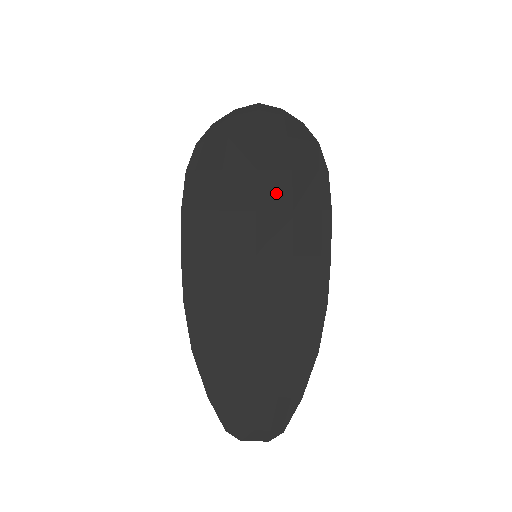
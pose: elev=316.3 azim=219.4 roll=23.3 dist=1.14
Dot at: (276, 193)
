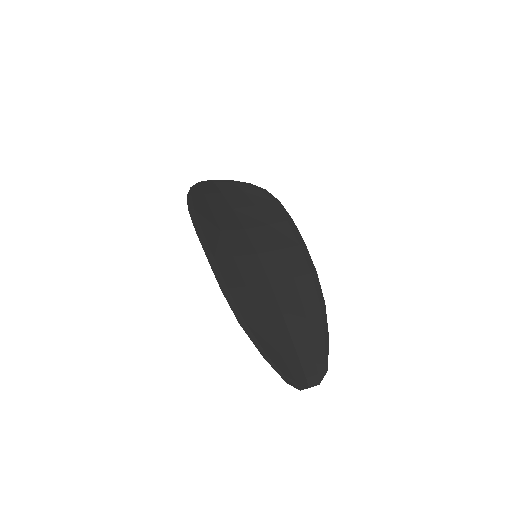
Dot at: (252, 218)
